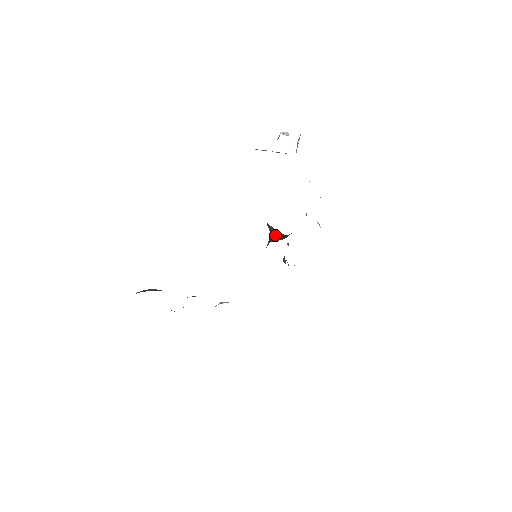
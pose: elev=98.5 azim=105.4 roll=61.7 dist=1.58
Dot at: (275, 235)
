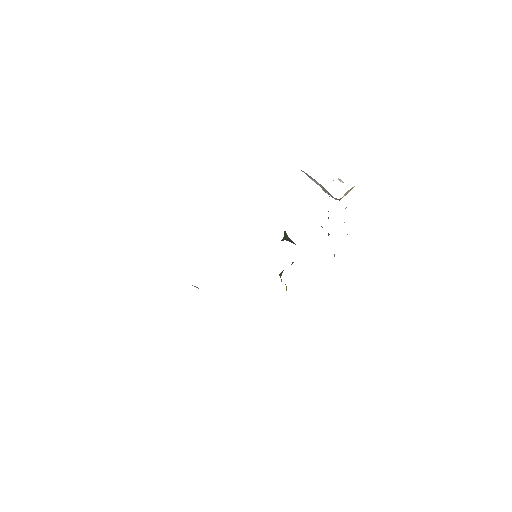
Dot at: (288, 239)
